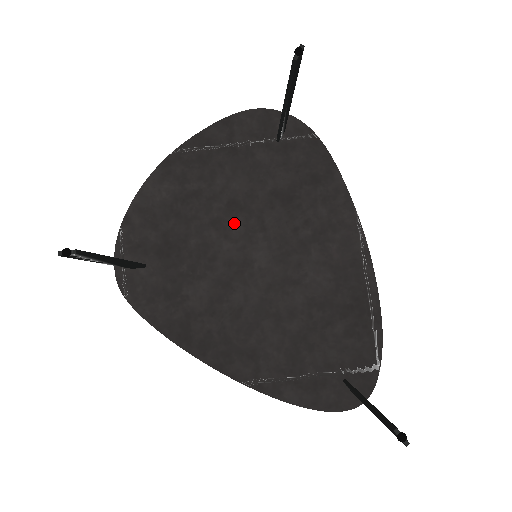
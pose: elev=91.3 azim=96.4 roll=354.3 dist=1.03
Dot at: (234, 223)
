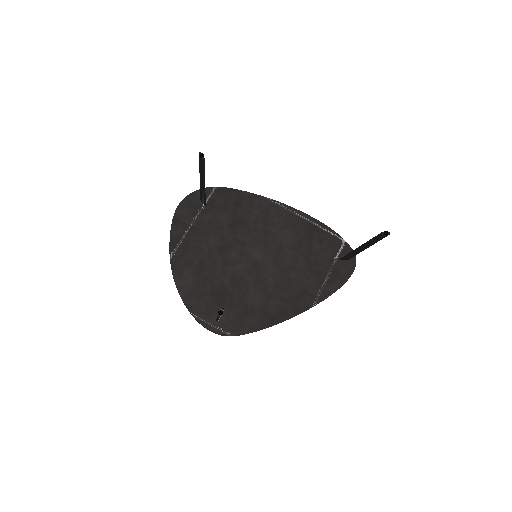
Dot at: (231, 255)
